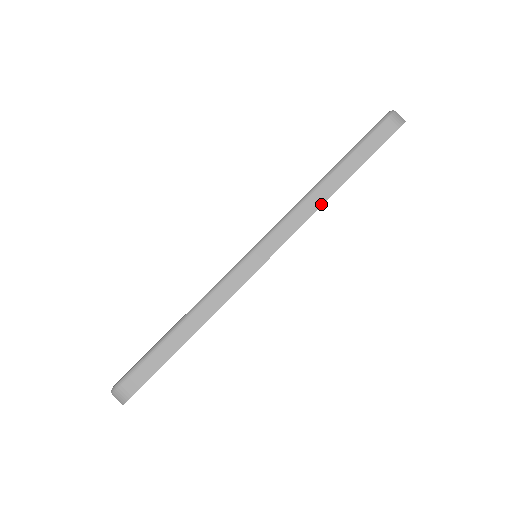
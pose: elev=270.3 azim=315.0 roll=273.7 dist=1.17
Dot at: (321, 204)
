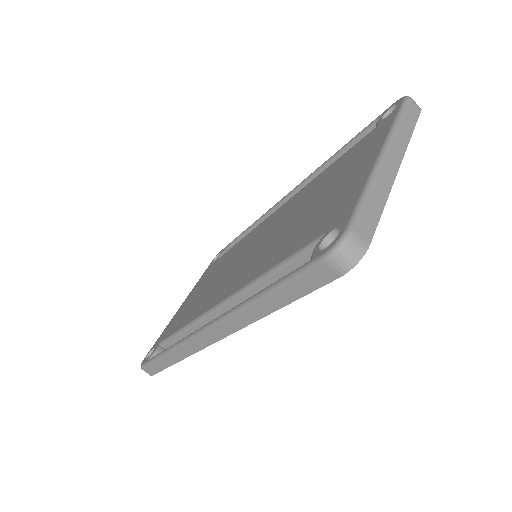
Dot at: (254, 320)
